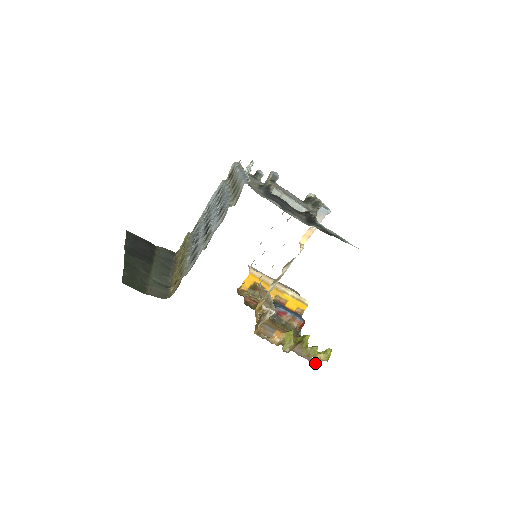
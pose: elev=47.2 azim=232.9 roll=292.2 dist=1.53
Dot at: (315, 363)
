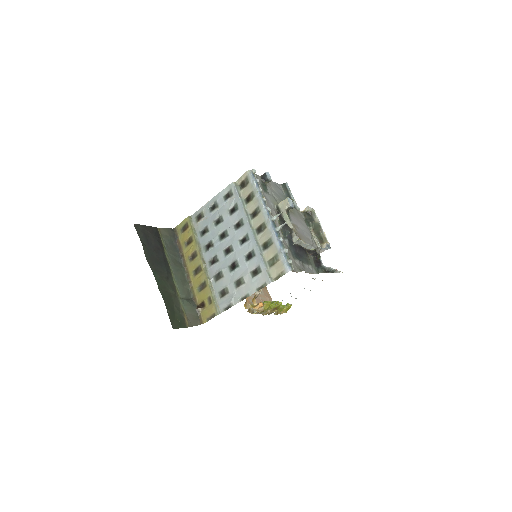
Dot at: occluded
